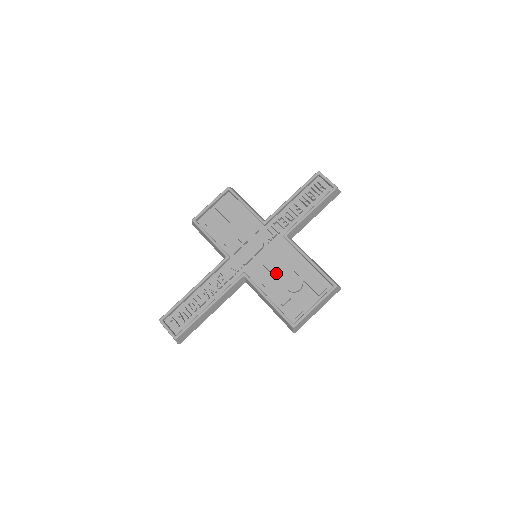
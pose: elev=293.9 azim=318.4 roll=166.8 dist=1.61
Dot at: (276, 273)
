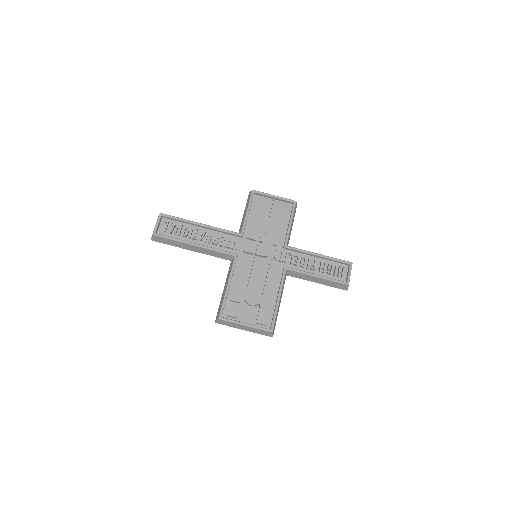
Dot at: (252, 279)
